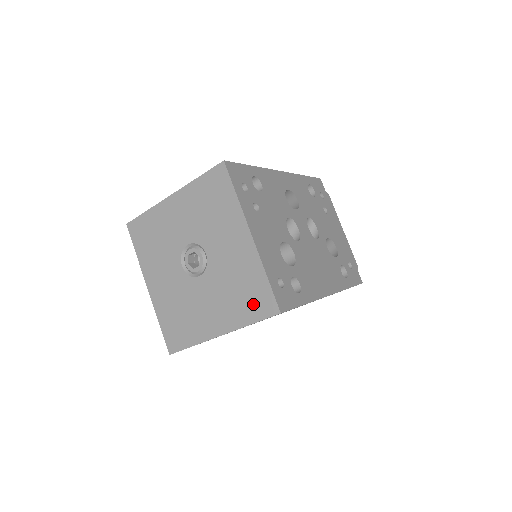
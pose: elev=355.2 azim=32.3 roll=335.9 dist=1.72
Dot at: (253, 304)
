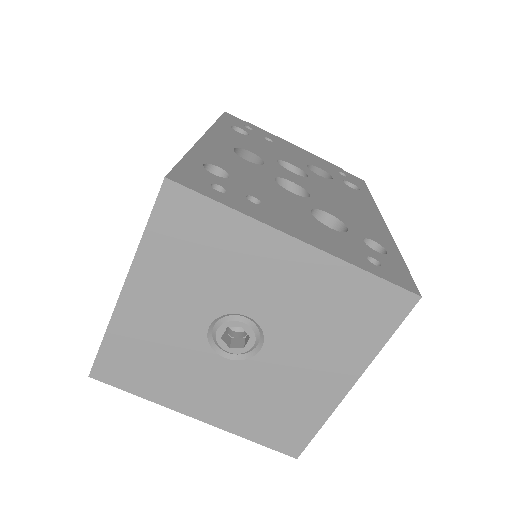
Dot at: (371, 318)
